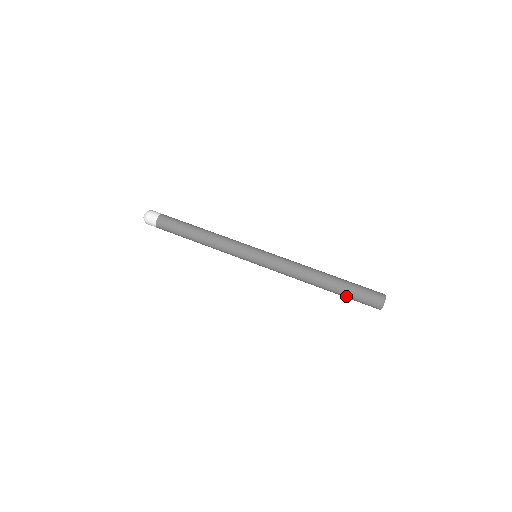
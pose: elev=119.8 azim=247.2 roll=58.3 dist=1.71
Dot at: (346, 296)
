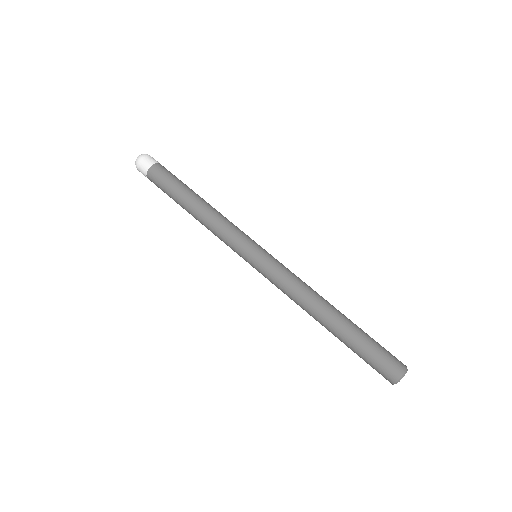
Dot at: (355, 348)
